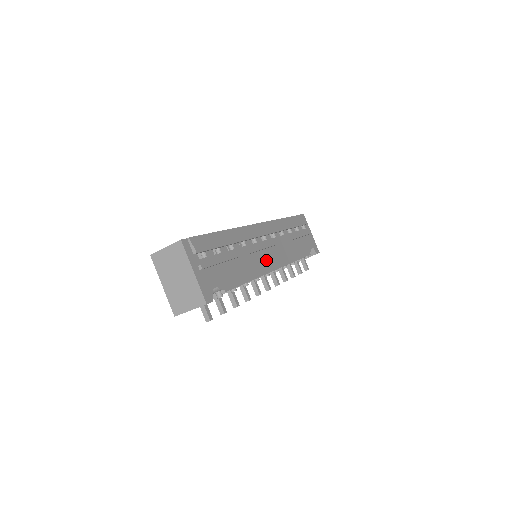
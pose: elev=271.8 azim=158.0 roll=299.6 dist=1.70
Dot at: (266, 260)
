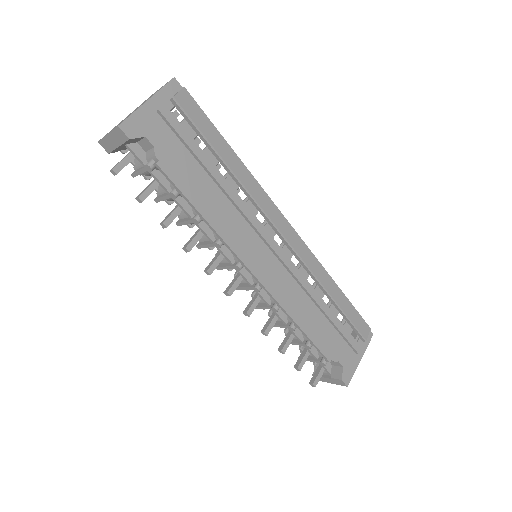
Dot at: (253, 250)
